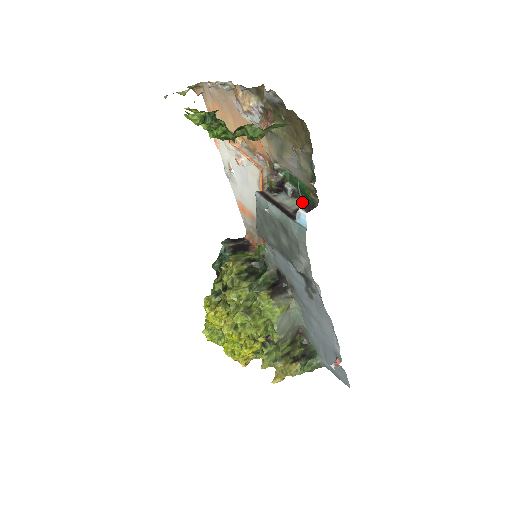
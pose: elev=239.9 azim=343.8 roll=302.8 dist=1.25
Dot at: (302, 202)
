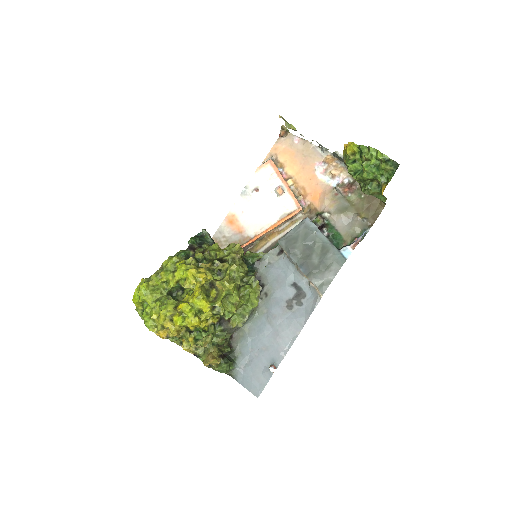
Dot at: (357, 243)
